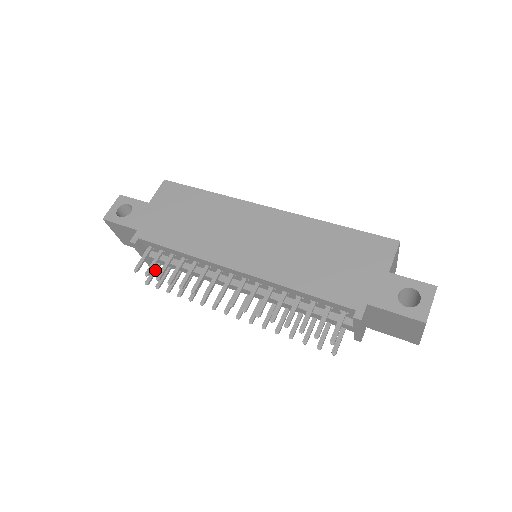
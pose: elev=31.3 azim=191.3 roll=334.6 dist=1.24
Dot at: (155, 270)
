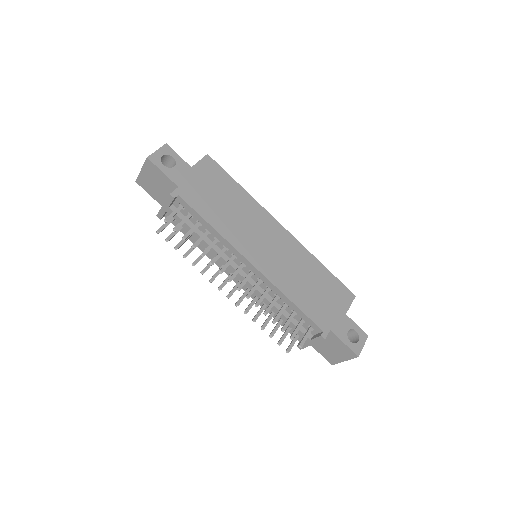
Dot at: (168, 224)
